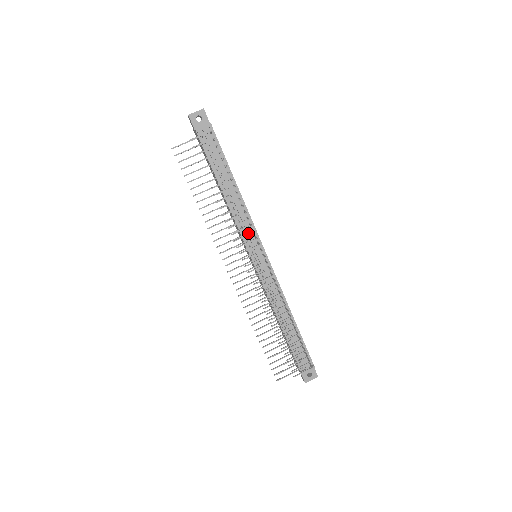
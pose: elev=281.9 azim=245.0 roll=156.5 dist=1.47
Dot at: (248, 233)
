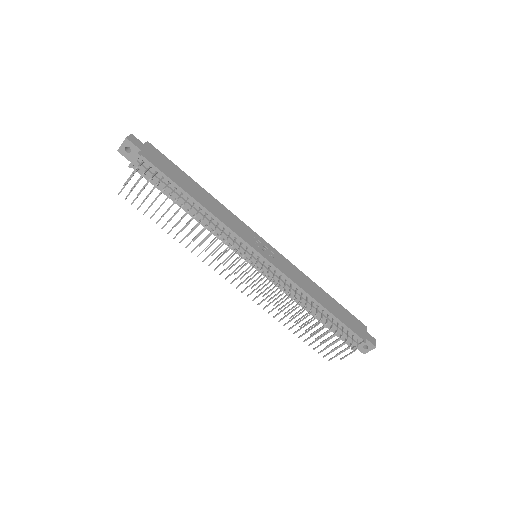
Dot at: (232, 243)
